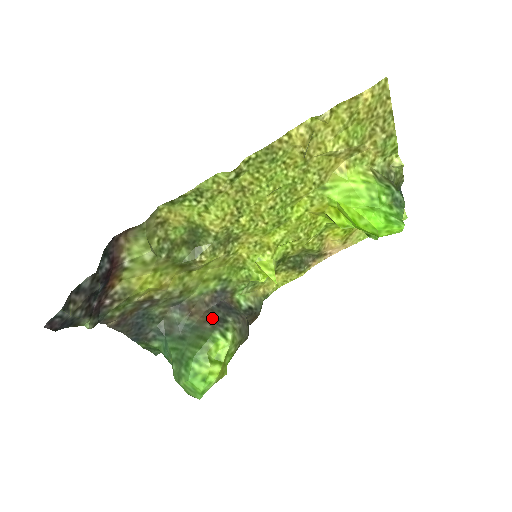
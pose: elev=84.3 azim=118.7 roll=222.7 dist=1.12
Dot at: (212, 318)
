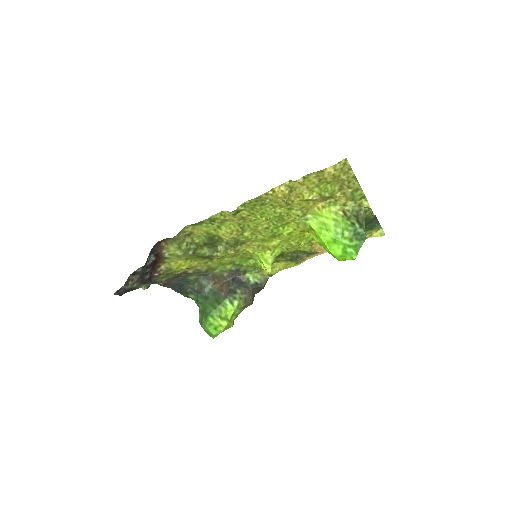
Dot at: (227, 289)
